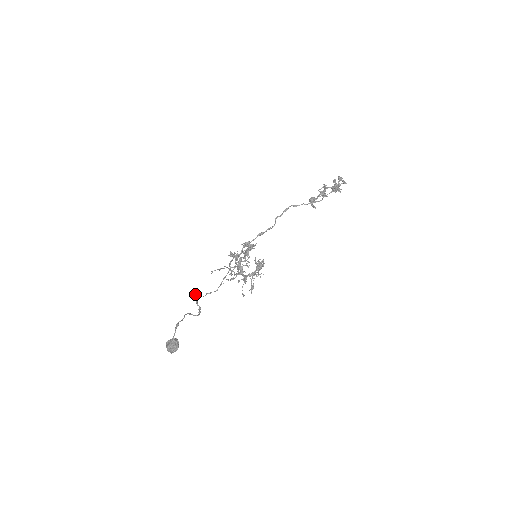
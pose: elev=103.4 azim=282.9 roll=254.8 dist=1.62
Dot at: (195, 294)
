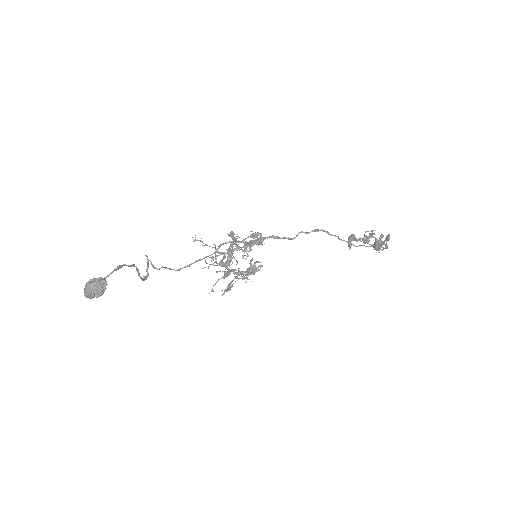
Dot at: occluded
